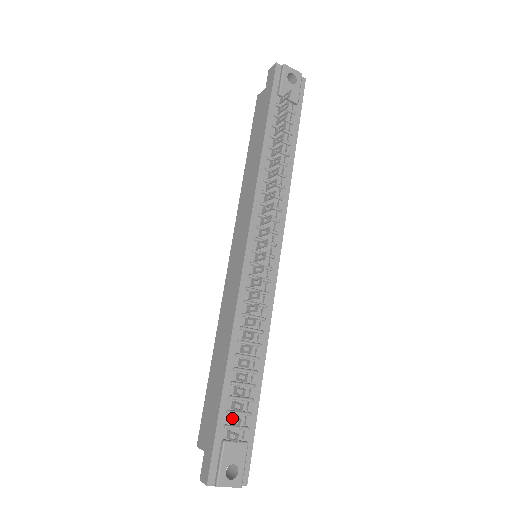
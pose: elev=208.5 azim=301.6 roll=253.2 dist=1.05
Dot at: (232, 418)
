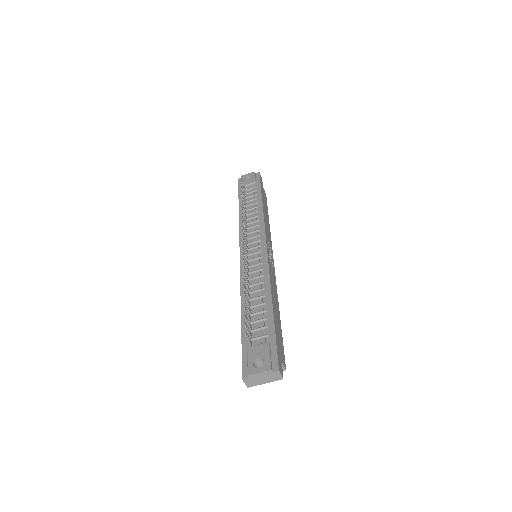
Dot at: (249, 332)
